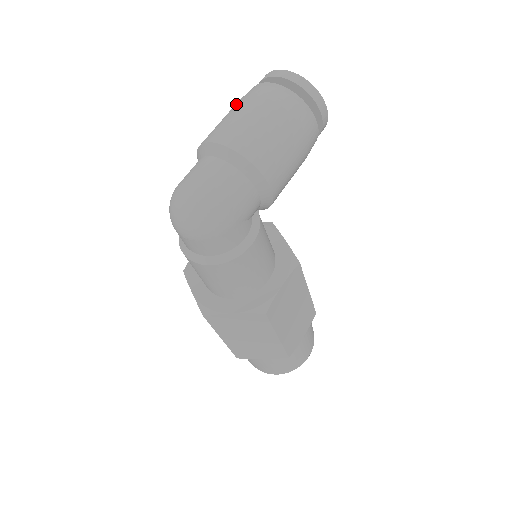
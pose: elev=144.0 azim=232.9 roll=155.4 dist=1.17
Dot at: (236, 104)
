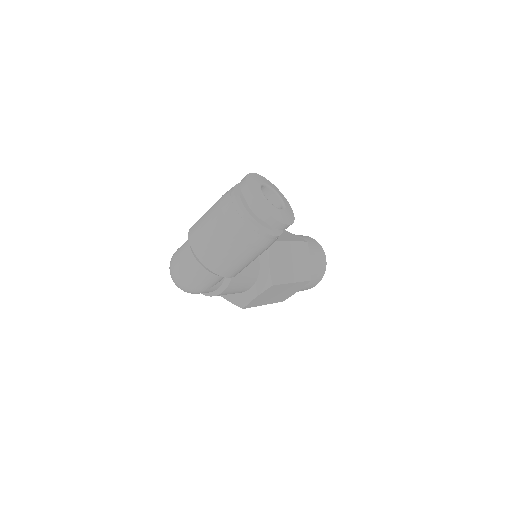
Dot at: (215, 208)
